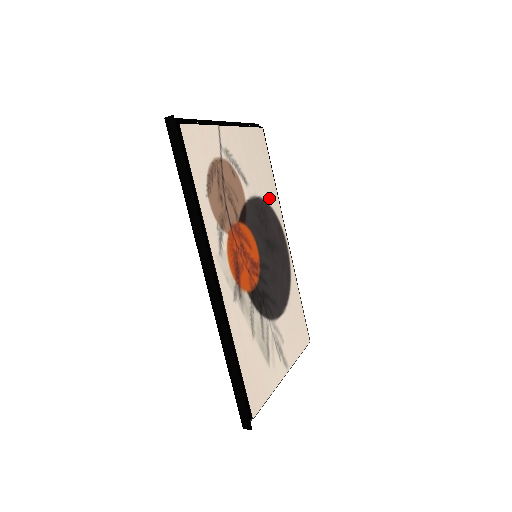
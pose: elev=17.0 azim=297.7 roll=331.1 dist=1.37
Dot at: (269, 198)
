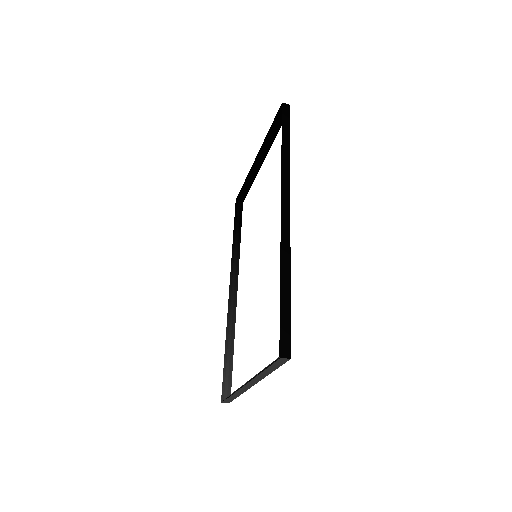
Dot at: occluded
